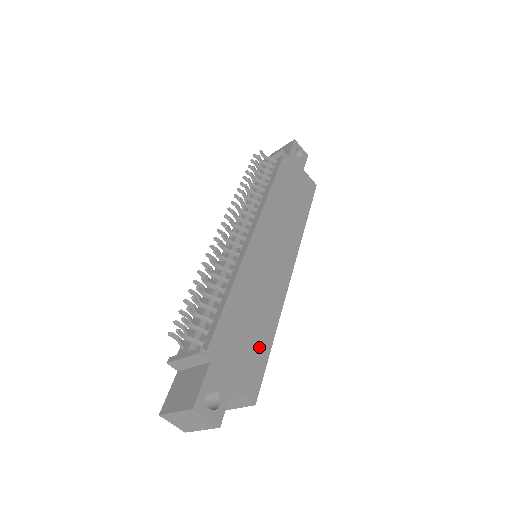
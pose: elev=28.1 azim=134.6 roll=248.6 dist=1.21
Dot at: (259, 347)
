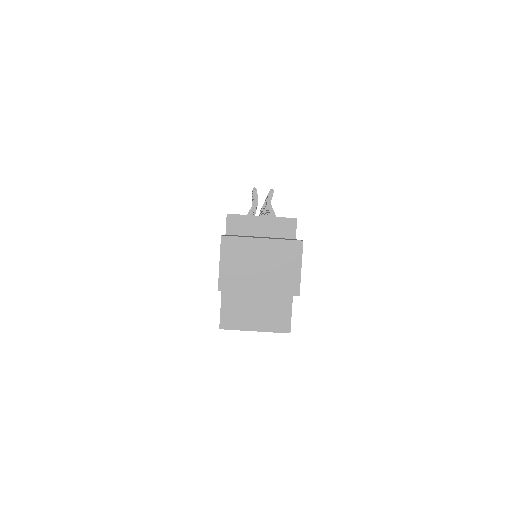
Dot at: occluded
